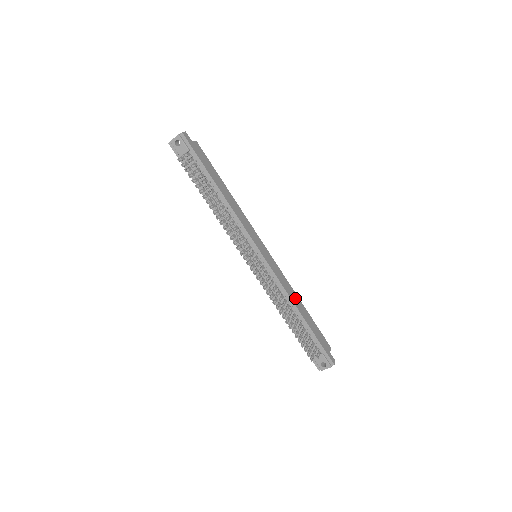
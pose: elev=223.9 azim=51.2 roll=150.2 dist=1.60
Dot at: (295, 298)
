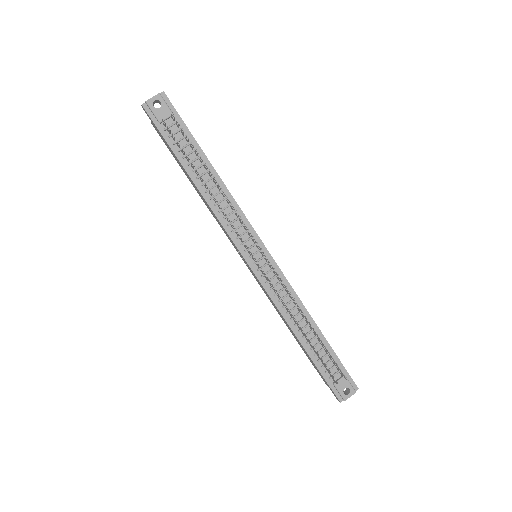
Dot at: occluded
